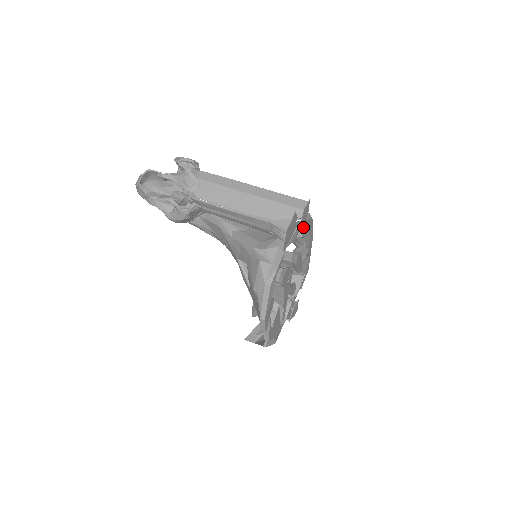
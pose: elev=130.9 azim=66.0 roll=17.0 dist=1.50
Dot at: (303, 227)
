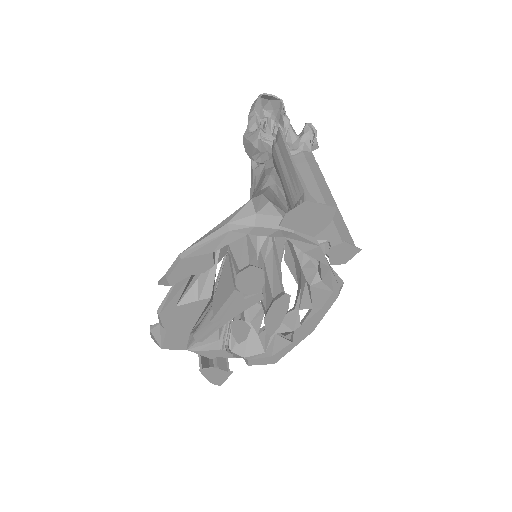
Dot at: (323, 274)
